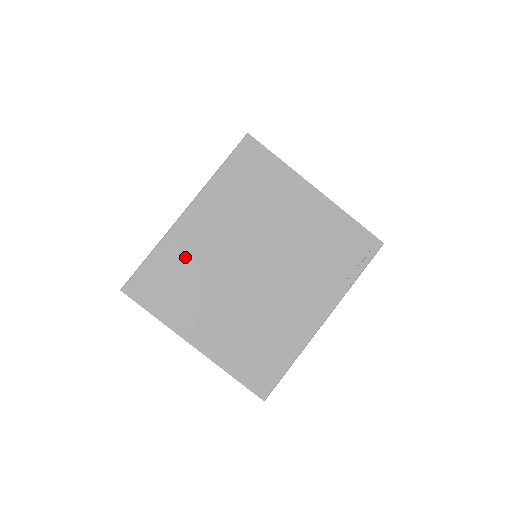
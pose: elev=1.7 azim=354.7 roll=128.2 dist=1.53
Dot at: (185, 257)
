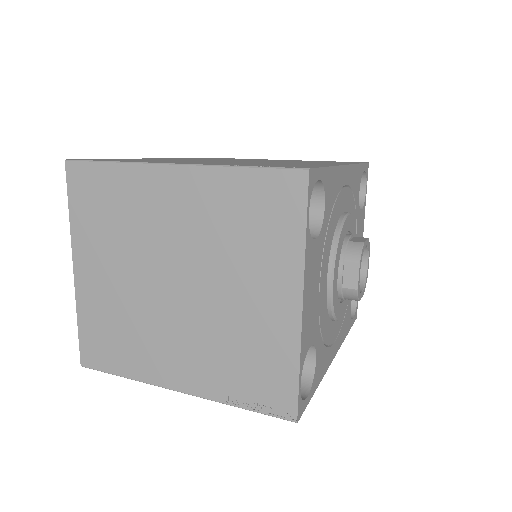
Dot at: (132, 201)
